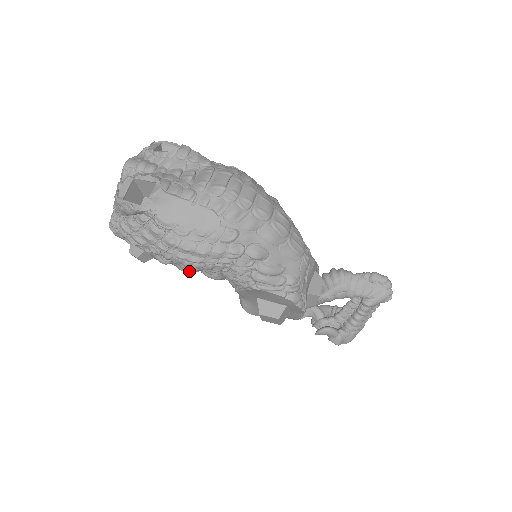
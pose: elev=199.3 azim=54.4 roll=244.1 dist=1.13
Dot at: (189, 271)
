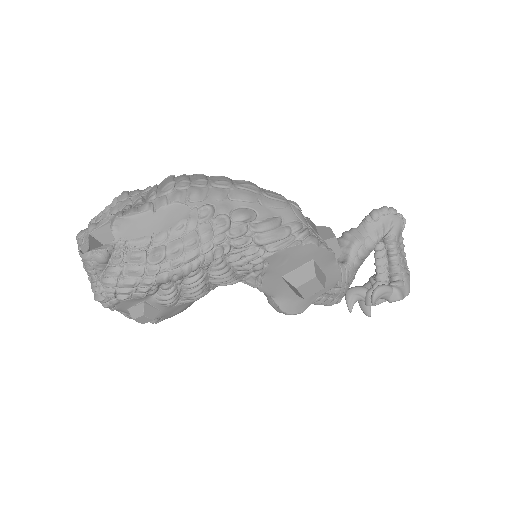
Dot at: (198, 287)
